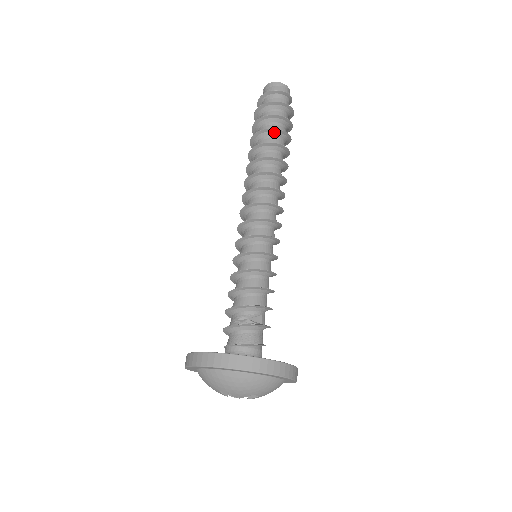
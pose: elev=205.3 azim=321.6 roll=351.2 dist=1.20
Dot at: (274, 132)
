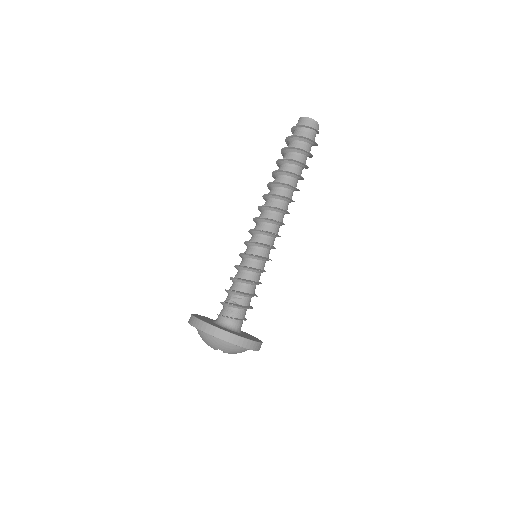
Dot at: (287, 161)
